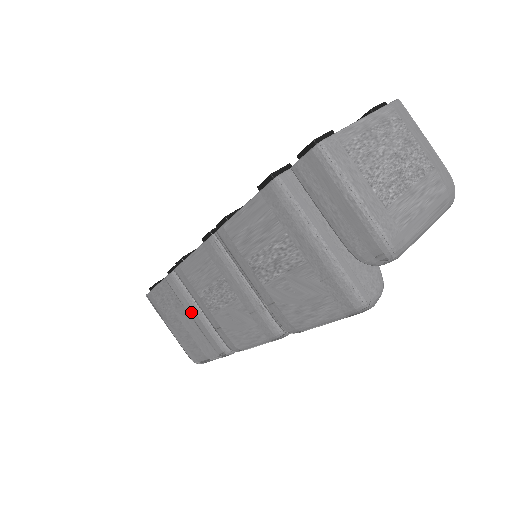
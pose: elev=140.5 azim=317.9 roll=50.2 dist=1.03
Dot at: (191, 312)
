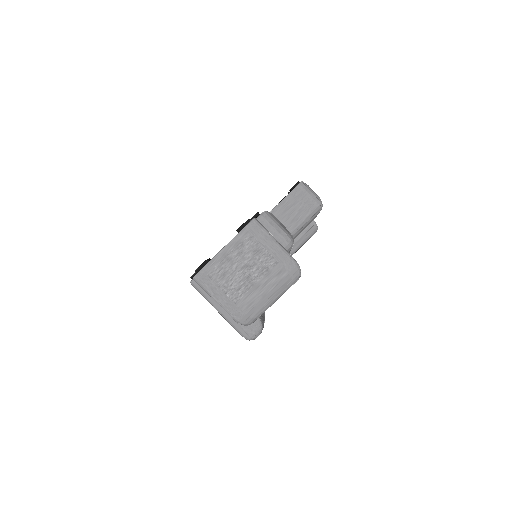
Dot at: occluded
